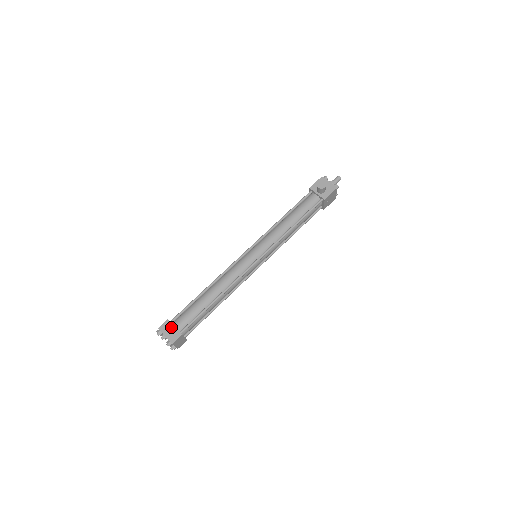
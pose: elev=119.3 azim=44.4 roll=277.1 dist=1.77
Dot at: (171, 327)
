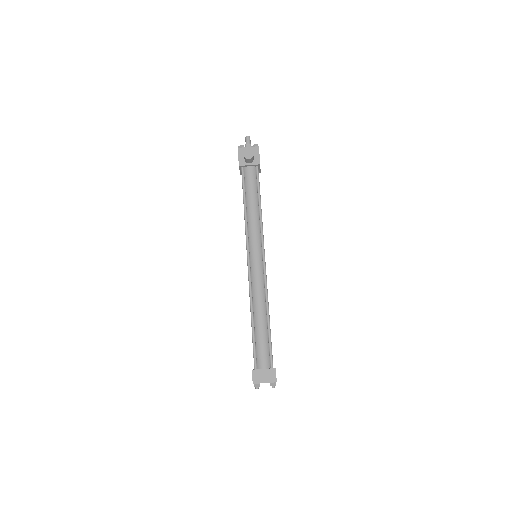
Dot at: (261, 372)
